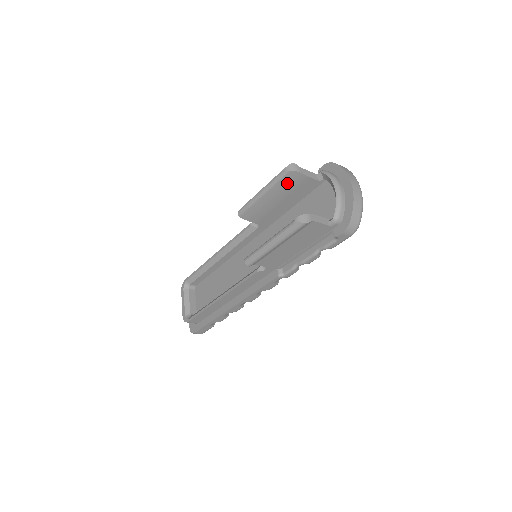
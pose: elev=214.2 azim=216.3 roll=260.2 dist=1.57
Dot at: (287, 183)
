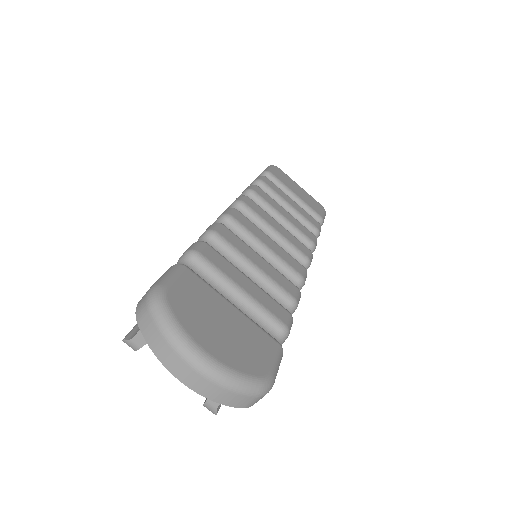
Dot at: occluded
